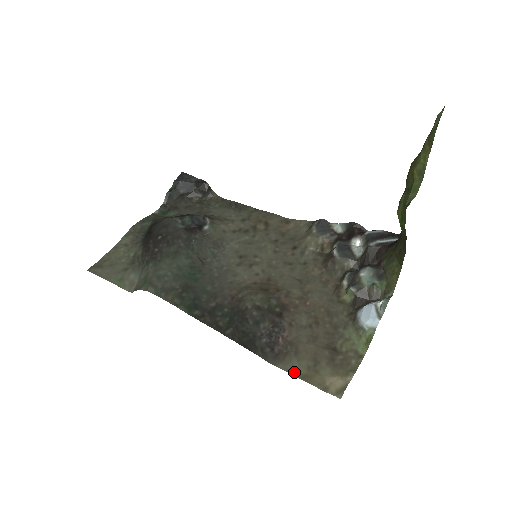
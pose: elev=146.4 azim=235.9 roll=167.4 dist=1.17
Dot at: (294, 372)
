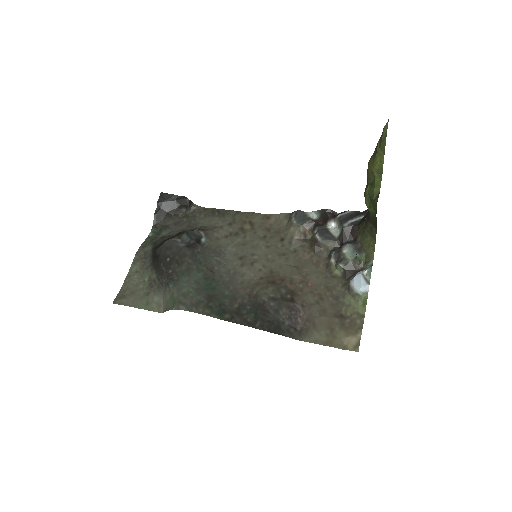
Dot at: (318, 342)
